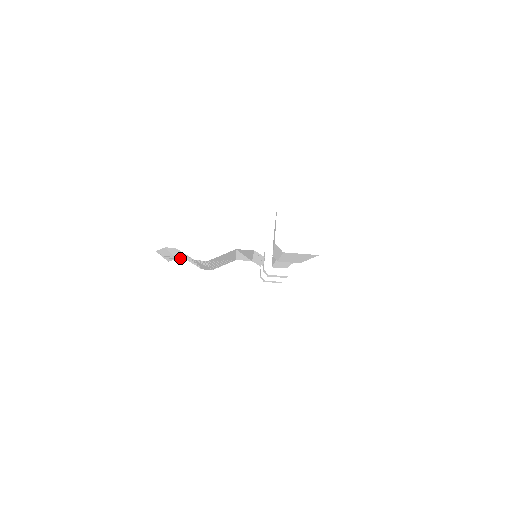
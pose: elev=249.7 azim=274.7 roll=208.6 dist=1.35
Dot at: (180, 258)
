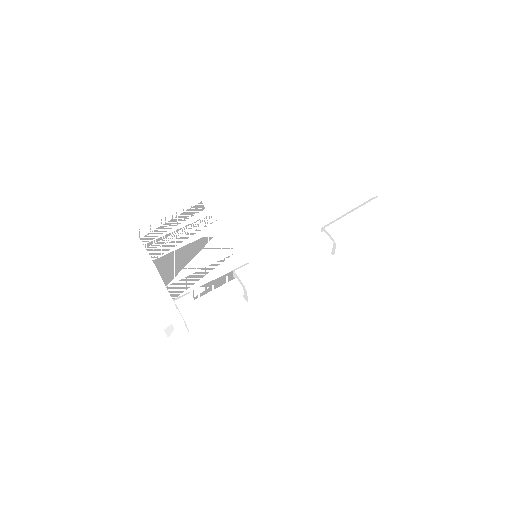
Dot at: (144, 240)
